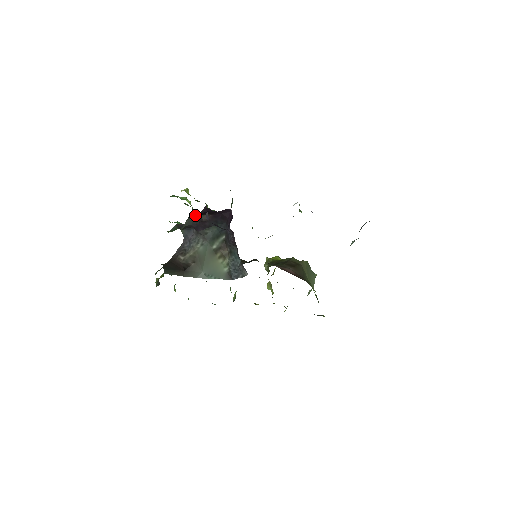
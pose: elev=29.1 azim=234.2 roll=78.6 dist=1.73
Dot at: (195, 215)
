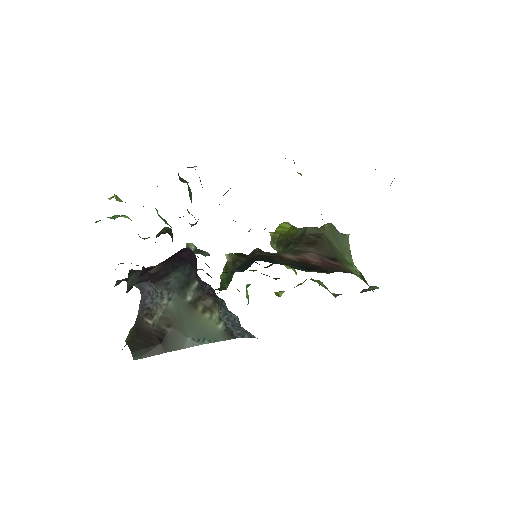
Dot at: (136, 270)
